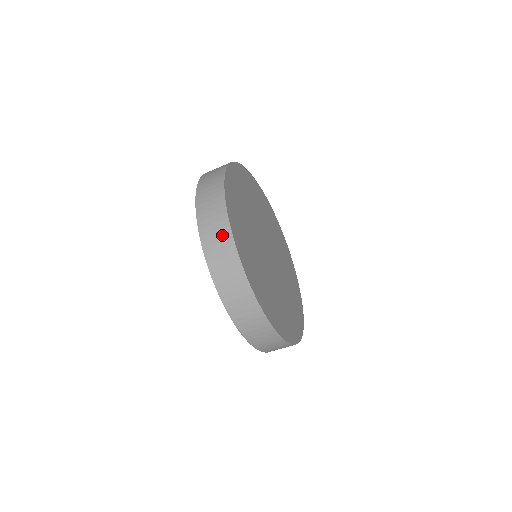
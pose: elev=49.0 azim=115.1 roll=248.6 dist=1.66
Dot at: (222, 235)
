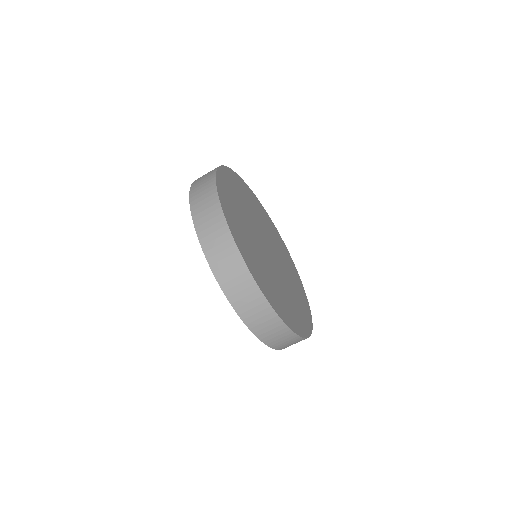
Dot at: (214, 218)
